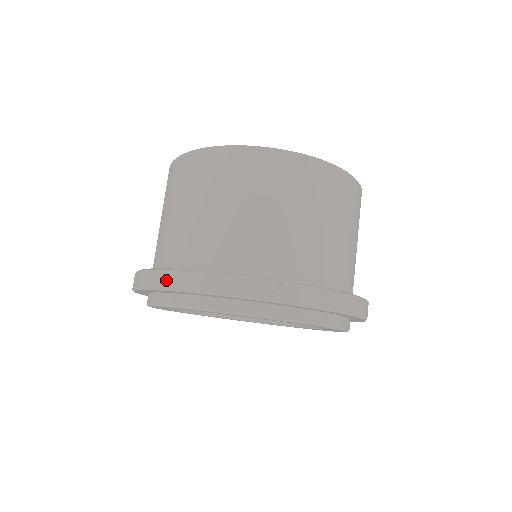
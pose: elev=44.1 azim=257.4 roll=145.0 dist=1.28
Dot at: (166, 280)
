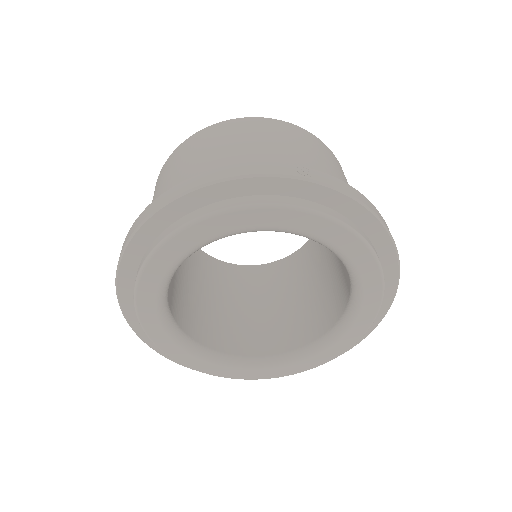
Dot at: (174, 192)
